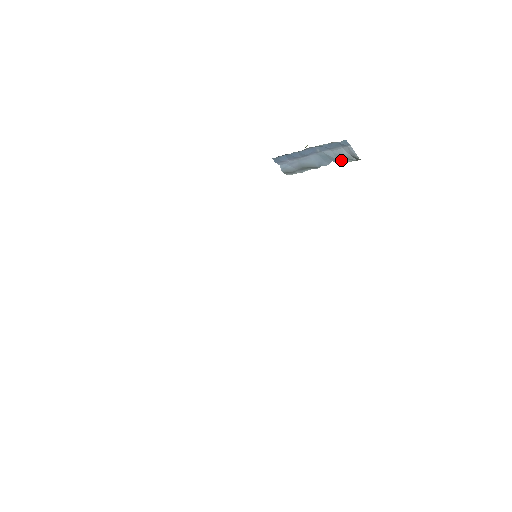
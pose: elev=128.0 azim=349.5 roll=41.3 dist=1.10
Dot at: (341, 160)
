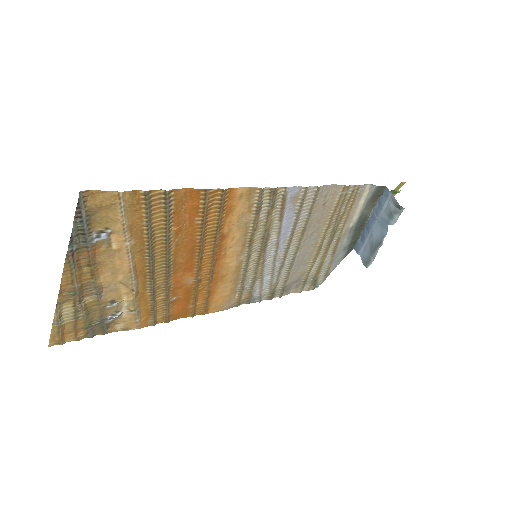
Dot at: (392, 219)
